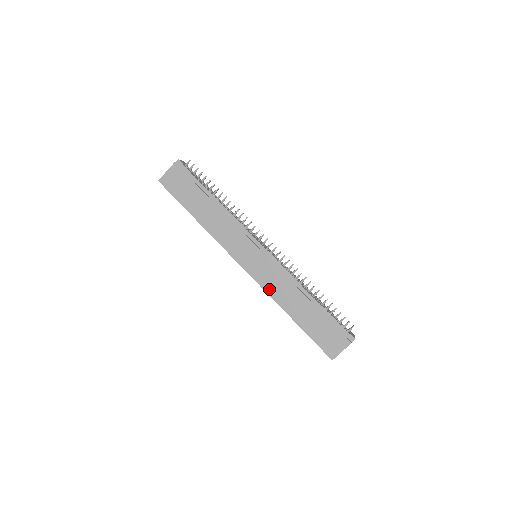
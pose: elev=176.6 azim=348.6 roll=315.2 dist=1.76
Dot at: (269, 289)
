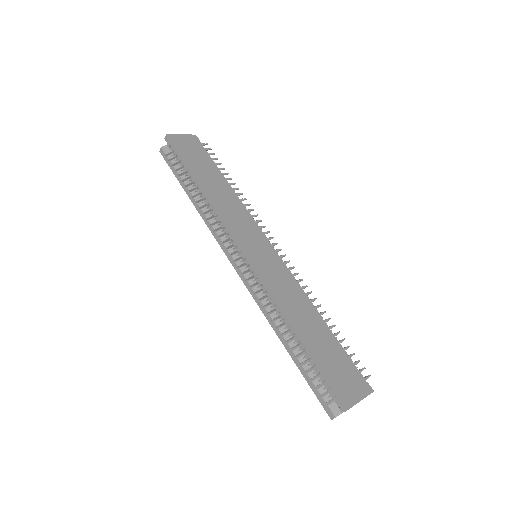
Dot at: (274, 289)
